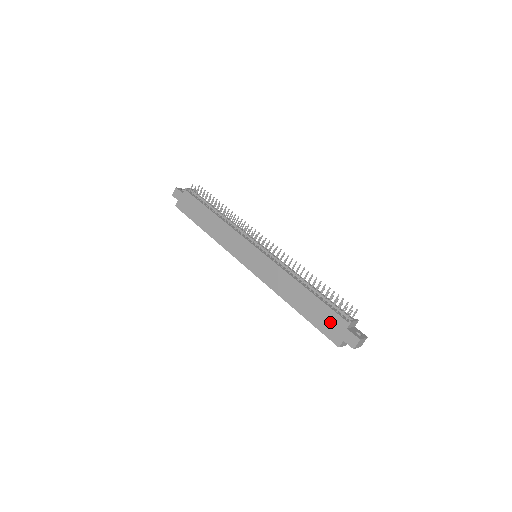
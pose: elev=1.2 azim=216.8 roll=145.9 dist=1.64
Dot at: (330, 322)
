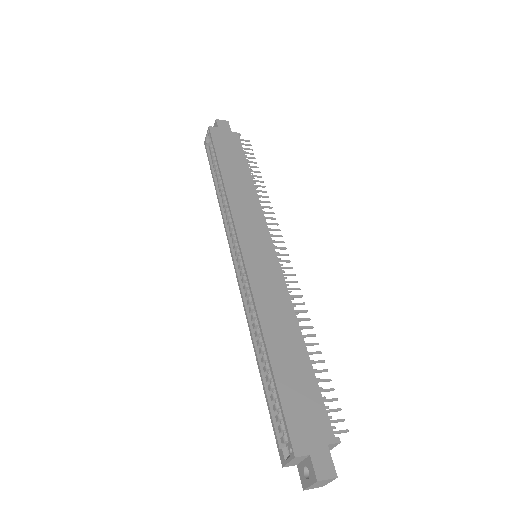
Dot at: (309, 413)
